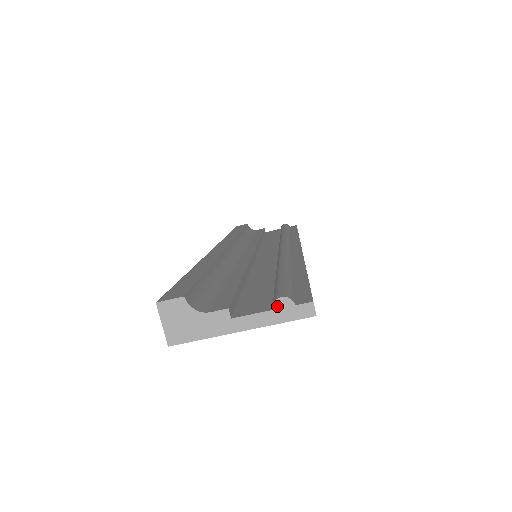
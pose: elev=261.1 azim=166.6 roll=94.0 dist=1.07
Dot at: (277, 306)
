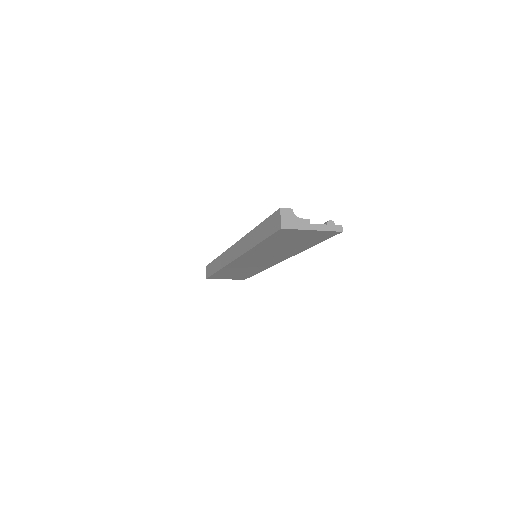
Dot at: (329, 223)
